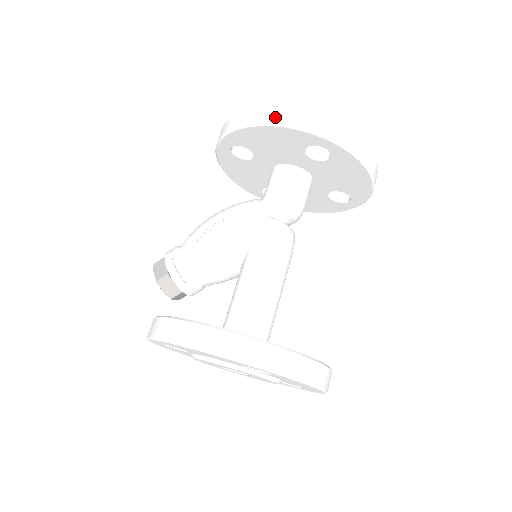
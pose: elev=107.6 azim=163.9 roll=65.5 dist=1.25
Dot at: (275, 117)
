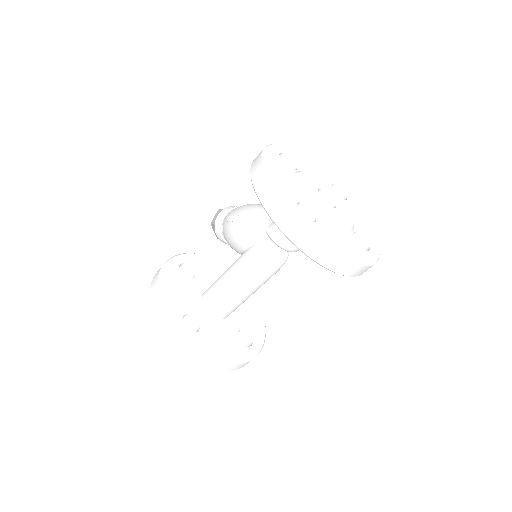
Dot at: (258, 184)
